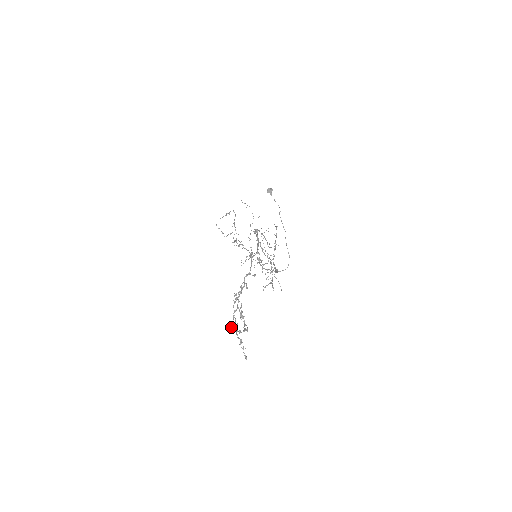
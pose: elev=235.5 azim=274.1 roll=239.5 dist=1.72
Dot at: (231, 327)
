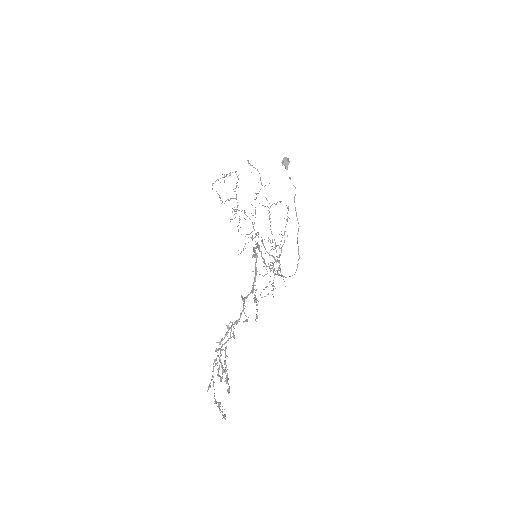
Dot at: (208, 386)
